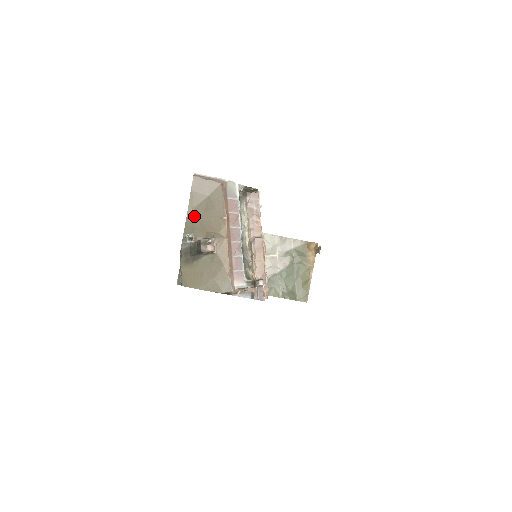
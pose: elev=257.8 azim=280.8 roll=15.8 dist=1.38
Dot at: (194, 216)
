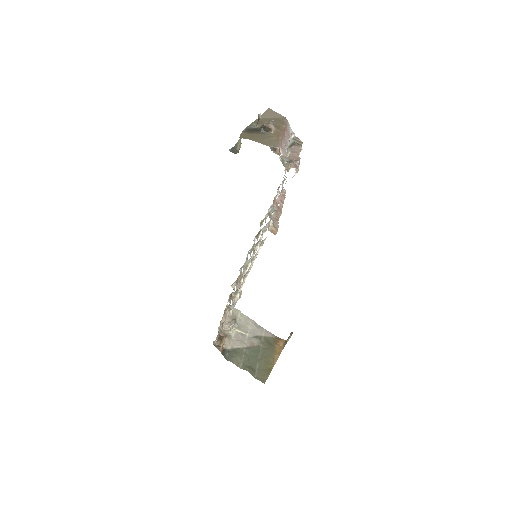
Dot at: (262, 121)
